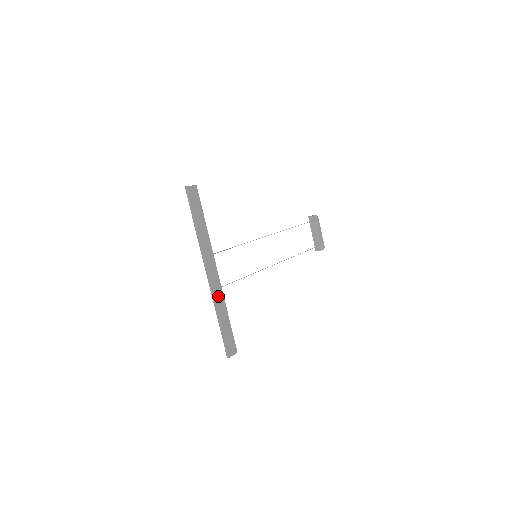
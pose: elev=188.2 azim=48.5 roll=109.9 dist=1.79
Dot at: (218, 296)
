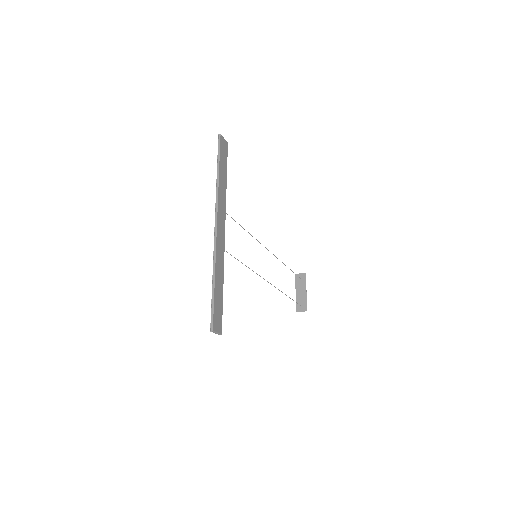
Dot at: (220, 254)
